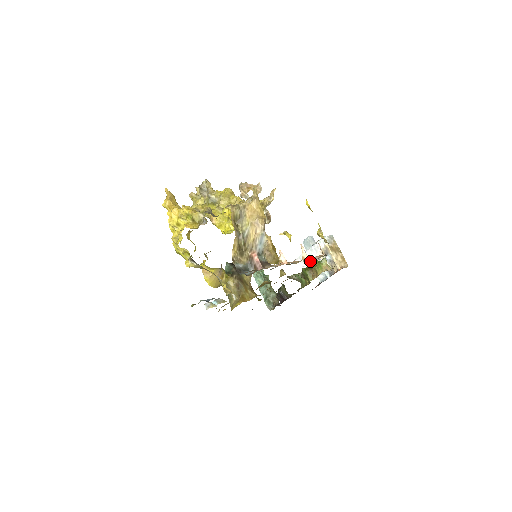
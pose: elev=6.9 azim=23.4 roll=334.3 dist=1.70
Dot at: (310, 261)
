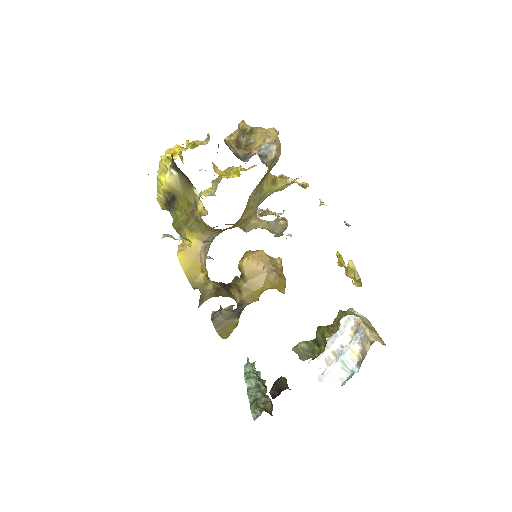
Dot at: (331, 355)
